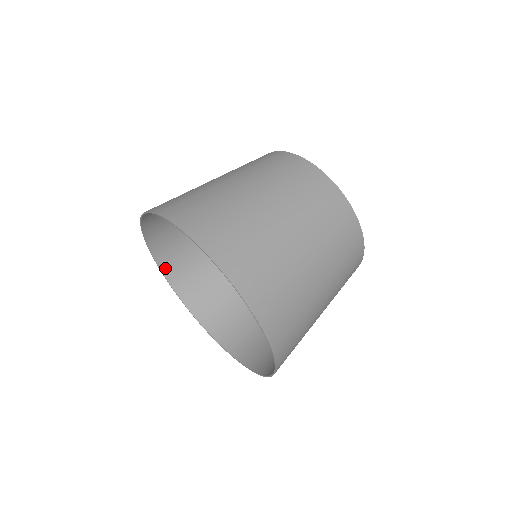
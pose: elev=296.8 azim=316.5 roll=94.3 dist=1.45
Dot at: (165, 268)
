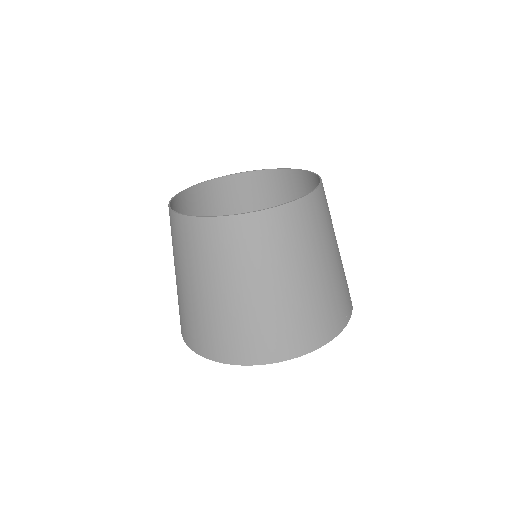
Dot at: occluded
